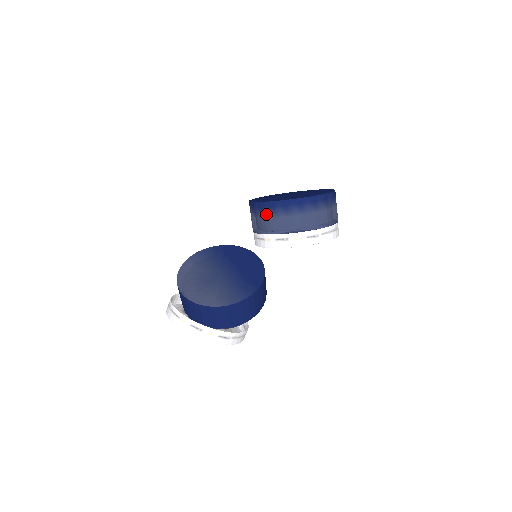
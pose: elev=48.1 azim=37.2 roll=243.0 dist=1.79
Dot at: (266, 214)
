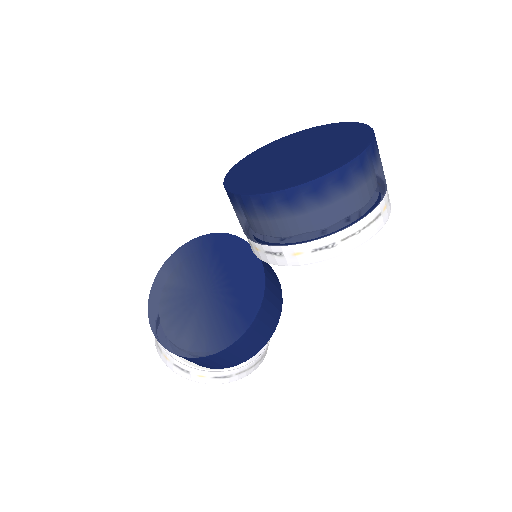
Dot at: (241, 212)
